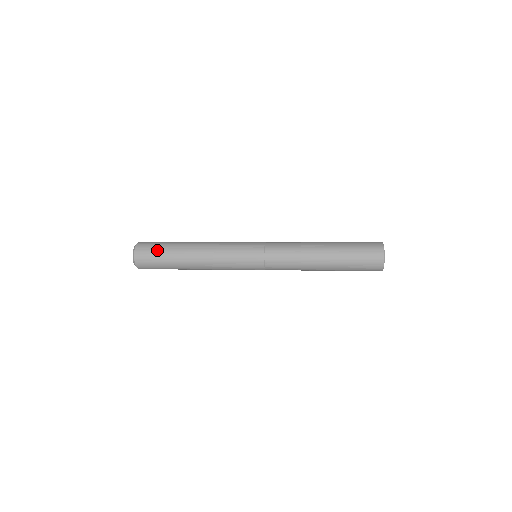
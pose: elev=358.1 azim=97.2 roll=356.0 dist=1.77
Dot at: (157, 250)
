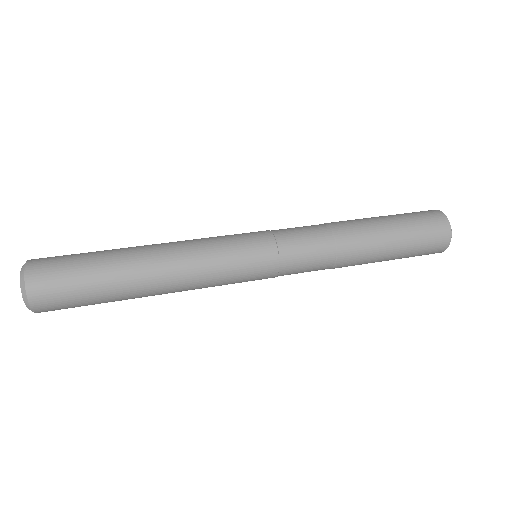
Dot at: (81, 304)
